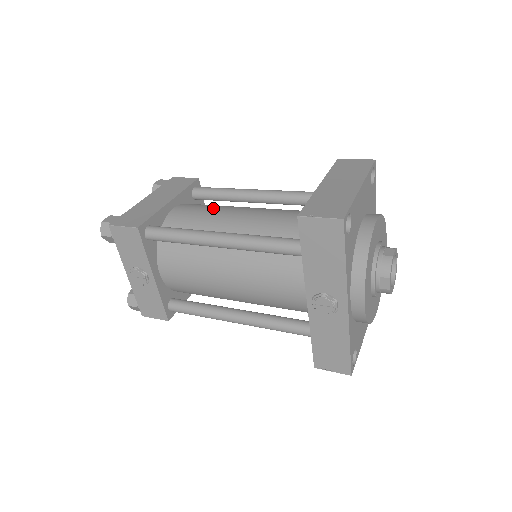
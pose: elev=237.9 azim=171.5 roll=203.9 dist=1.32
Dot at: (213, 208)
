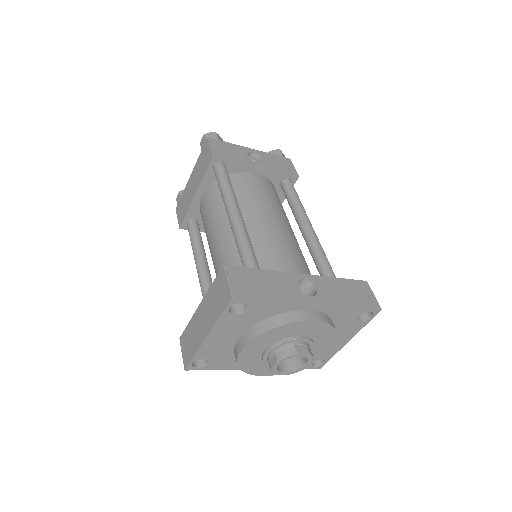
Dot at: (211, 218)
